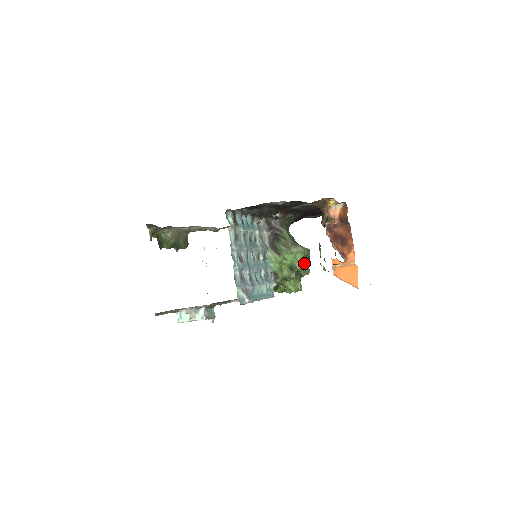
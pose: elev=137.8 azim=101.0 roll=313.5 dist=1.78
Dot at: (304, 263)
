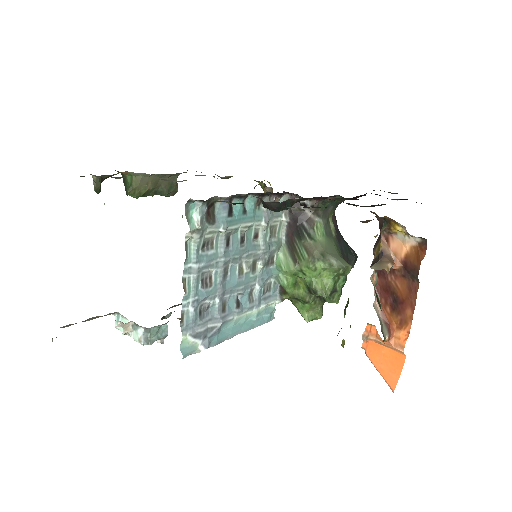
Dot at: (333, 286)
